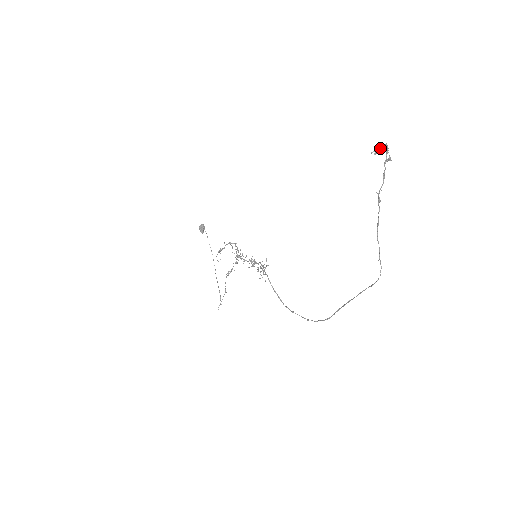
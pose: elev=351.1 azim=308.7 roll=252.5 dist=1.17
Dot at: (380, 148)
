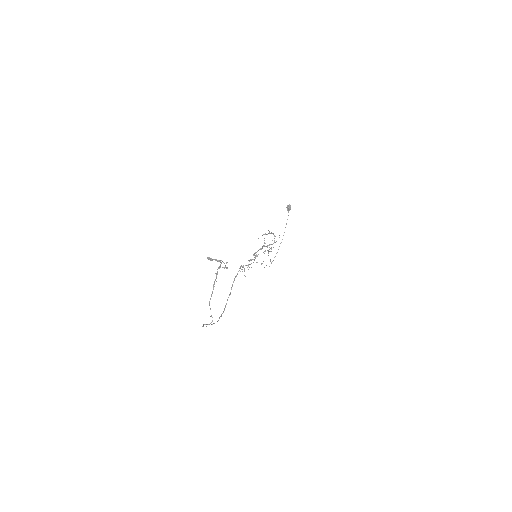
Dot at: (212, 259)
